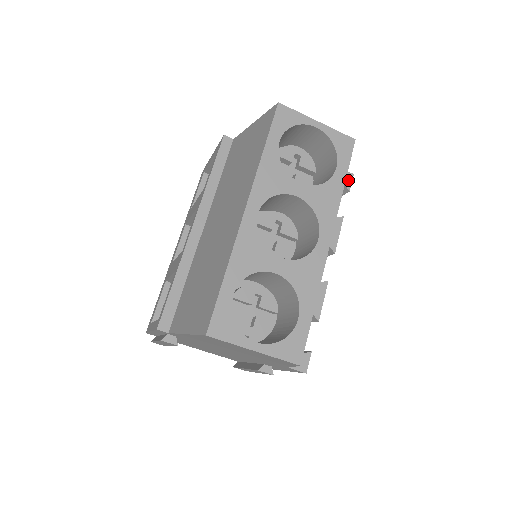
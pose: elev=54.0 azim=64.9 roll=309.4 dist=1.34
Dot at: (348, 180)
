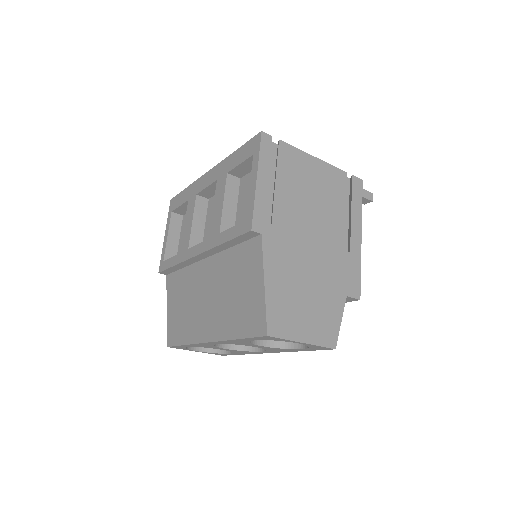
Dot at: (350, 300)
